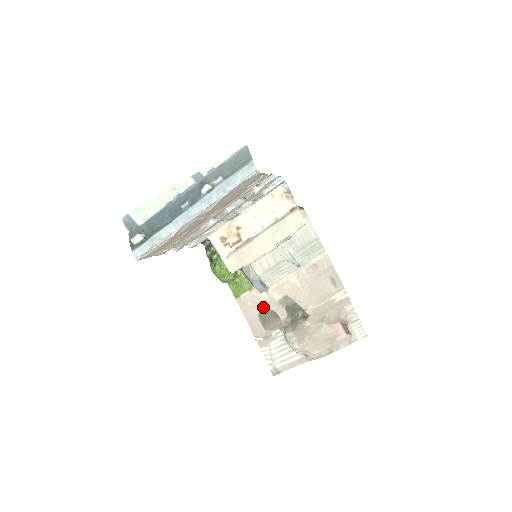
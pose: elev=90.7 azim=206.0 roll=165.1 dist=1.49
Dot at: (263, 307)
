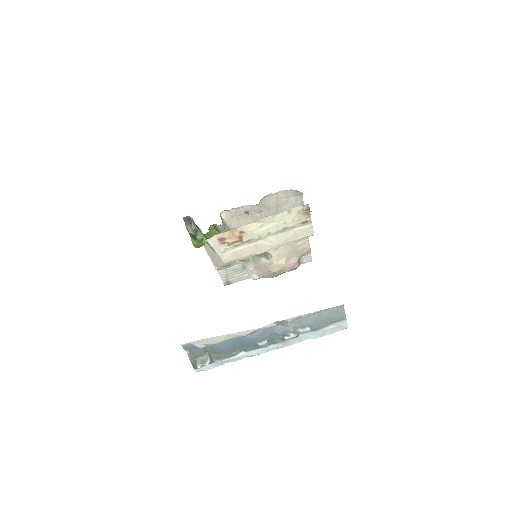
Dot at: occluded
